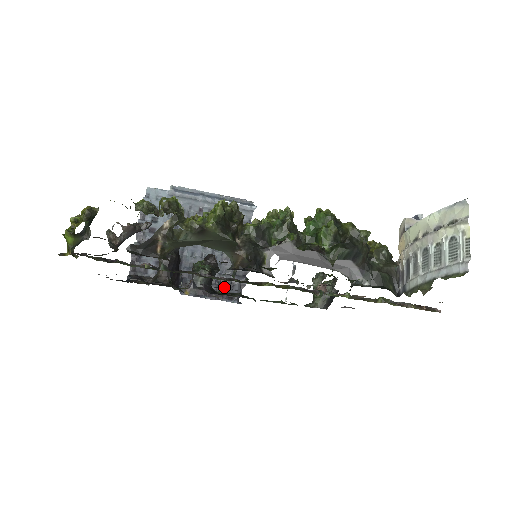
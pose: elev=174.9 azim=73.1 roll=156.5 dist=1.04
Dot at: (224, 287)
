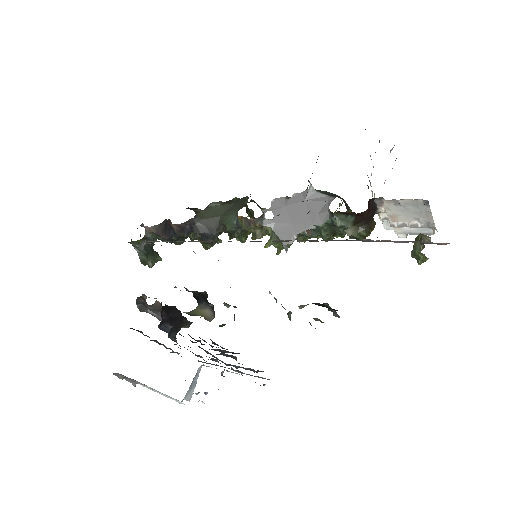
Dot at: occluded
